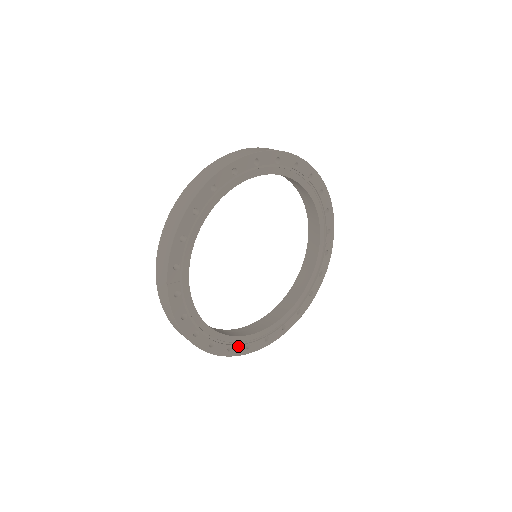
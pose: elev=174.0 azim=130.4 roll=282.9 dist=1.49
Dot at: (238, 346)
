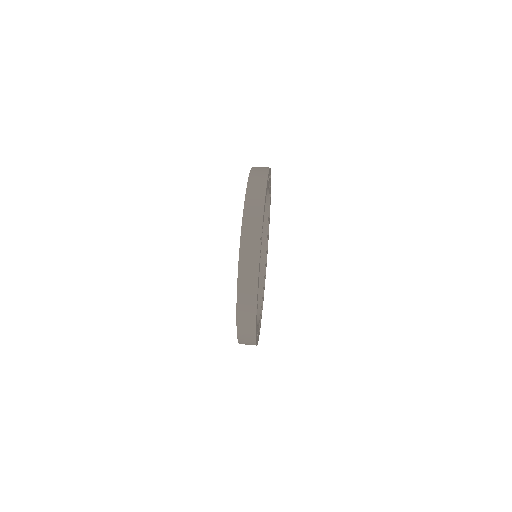
Dot at: occluded
